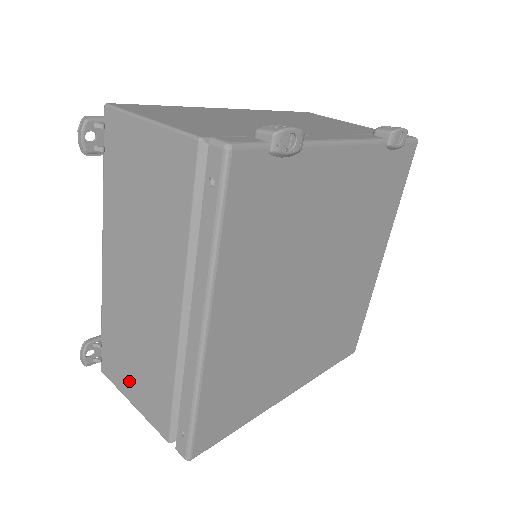
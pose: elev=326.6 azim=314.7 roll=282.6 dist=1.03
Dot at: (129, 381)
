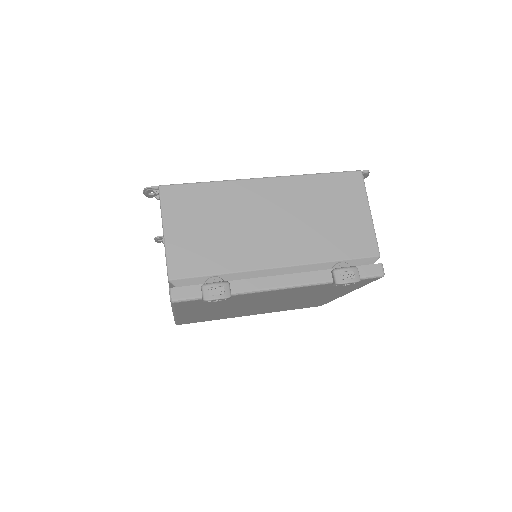
Dot at: occluded
